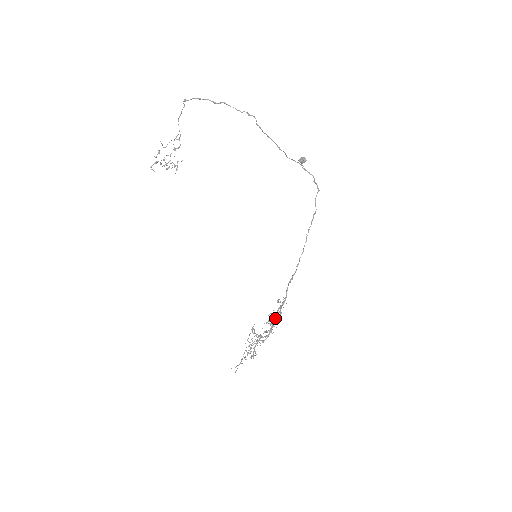
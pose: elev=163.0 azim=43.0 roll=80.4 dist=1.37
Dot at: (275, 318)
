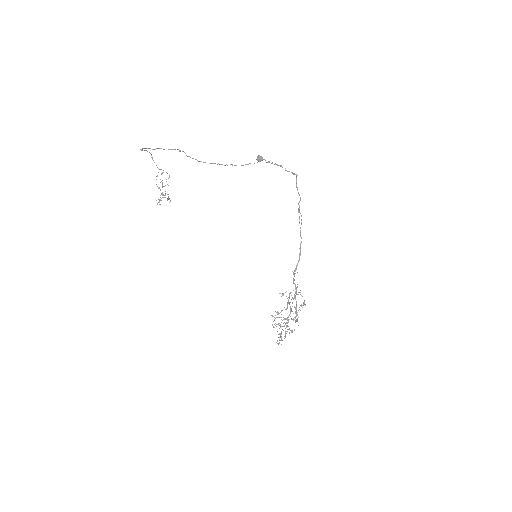
Dot at: (296, 302)
